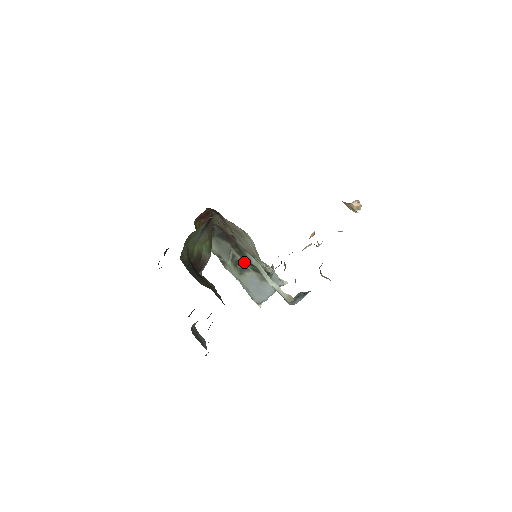
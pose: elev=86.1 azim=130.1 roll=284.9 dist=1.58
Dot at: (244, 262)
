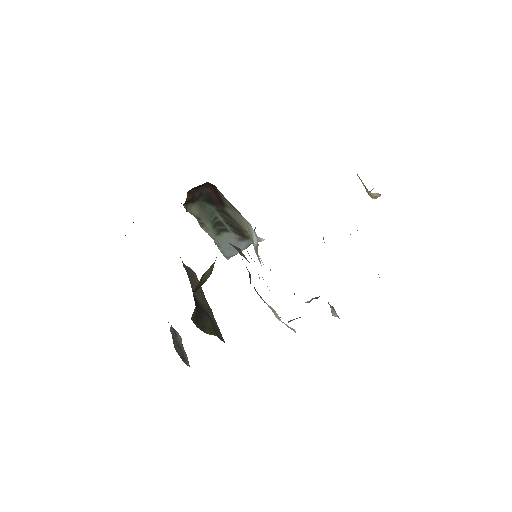
Dot at: (226, 224)
